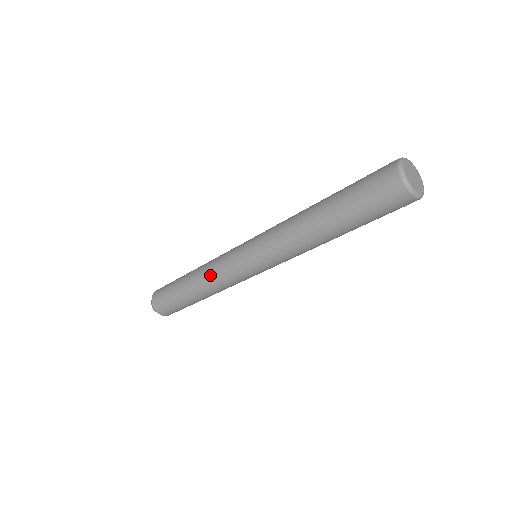
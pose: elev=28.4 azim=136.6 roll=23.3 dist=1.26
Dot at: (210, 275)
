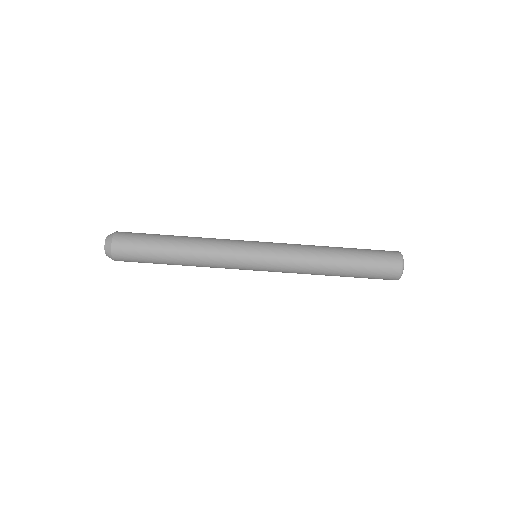
Dot at: (211, 243)
